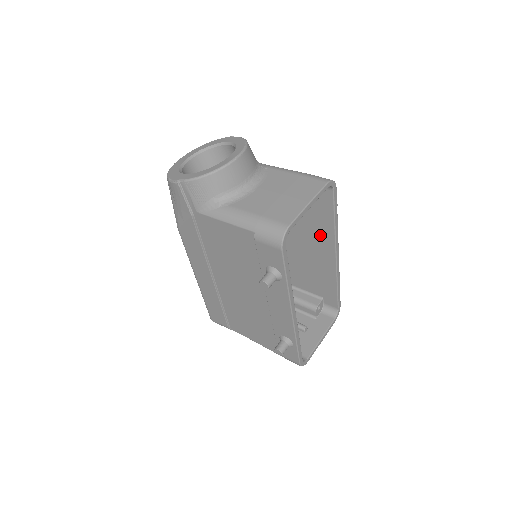
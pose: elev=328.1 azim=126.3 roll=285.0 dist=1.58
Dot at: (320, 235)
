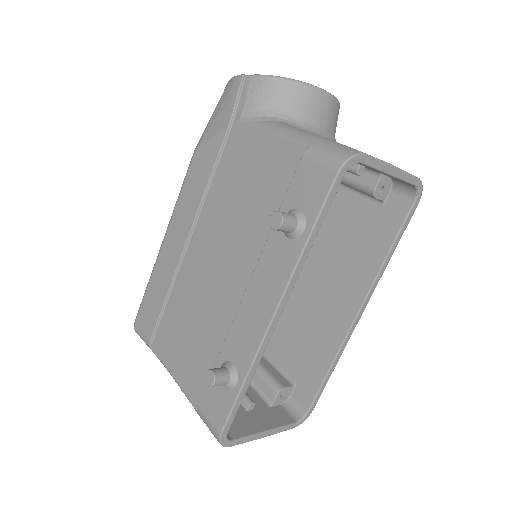
Dot at: (354, 271)
